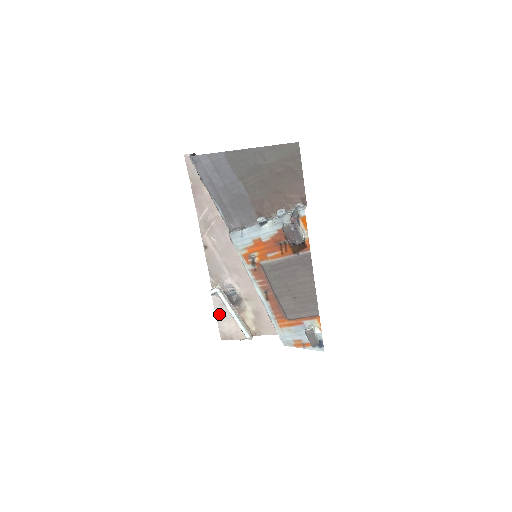
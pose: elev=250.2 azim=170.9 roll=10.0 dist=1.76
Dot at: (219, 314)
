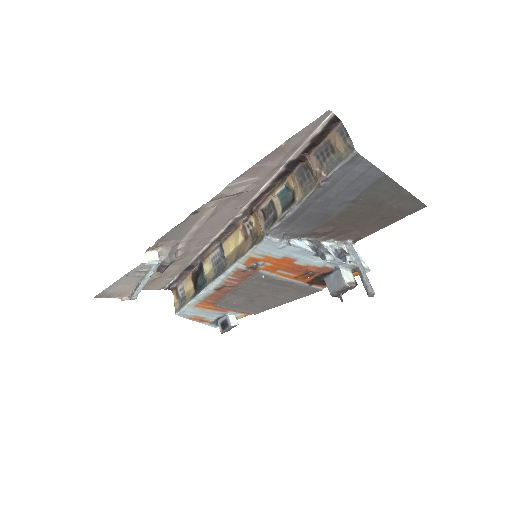
Dot at: (125, 278)
